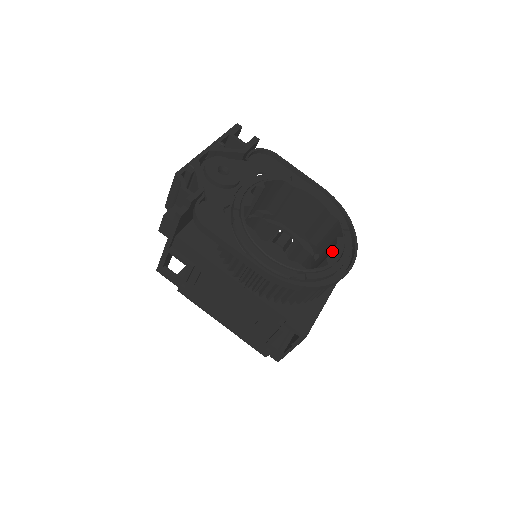
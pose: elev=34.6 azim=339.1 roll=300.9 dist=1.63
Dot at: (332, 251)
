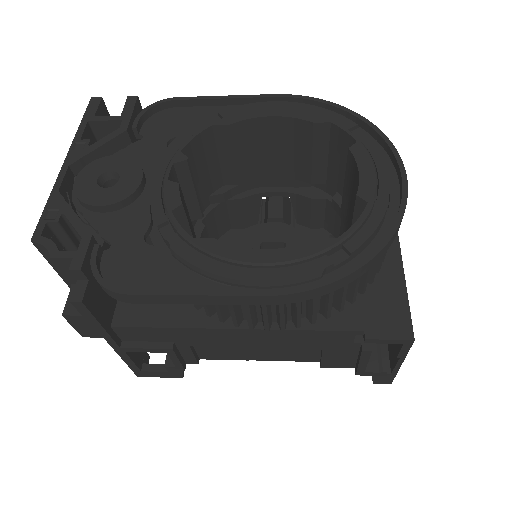
Dot at: (357, 177)
